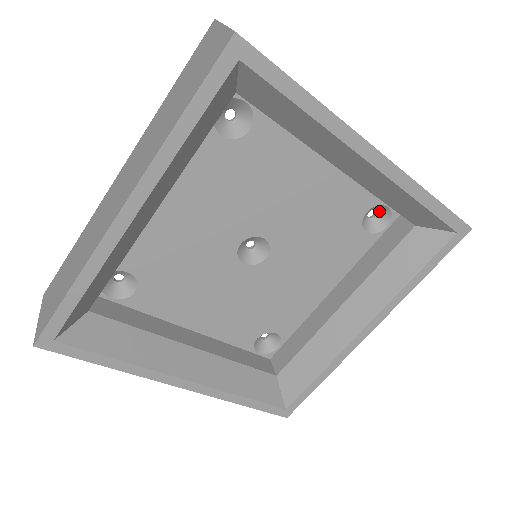
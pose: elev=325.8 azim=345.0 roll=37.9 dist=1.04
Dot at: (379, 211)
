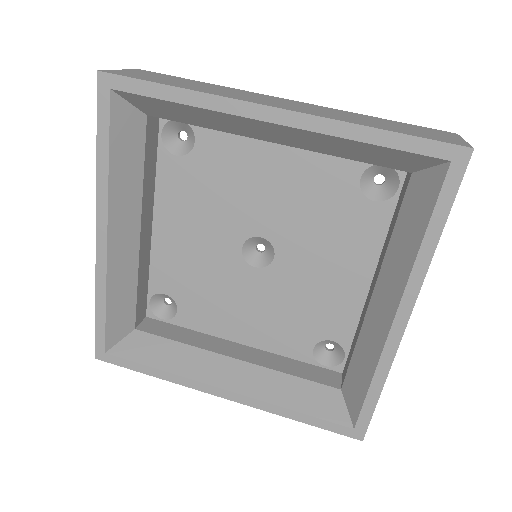
Dot at: (384, 173)
